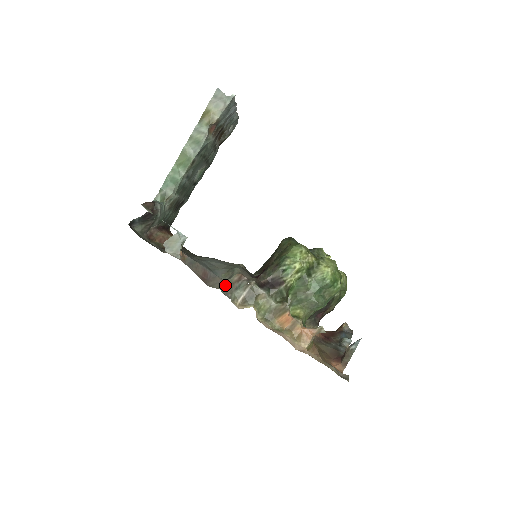
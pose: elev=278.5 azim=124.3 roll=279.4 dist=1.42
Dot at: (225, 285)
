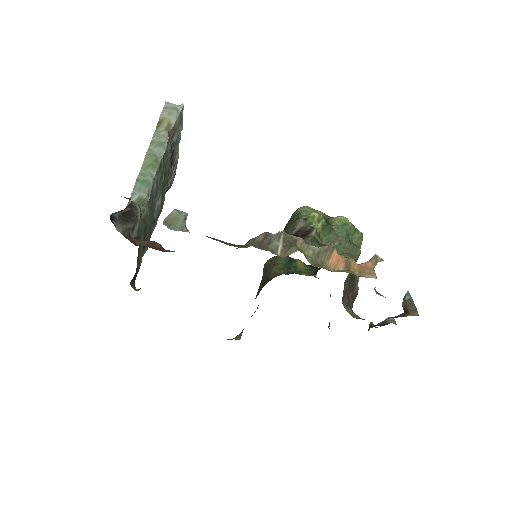
Dot at: (254, 245)
